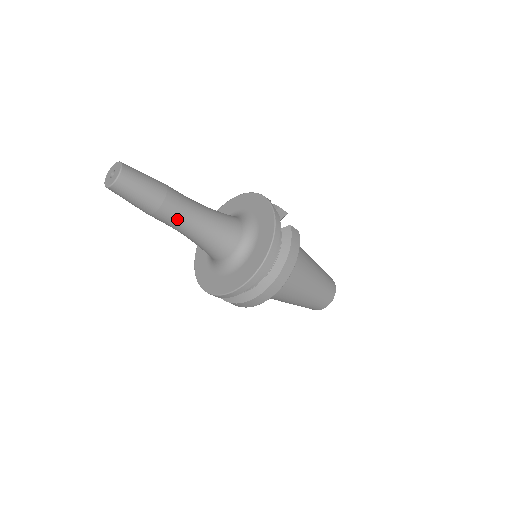
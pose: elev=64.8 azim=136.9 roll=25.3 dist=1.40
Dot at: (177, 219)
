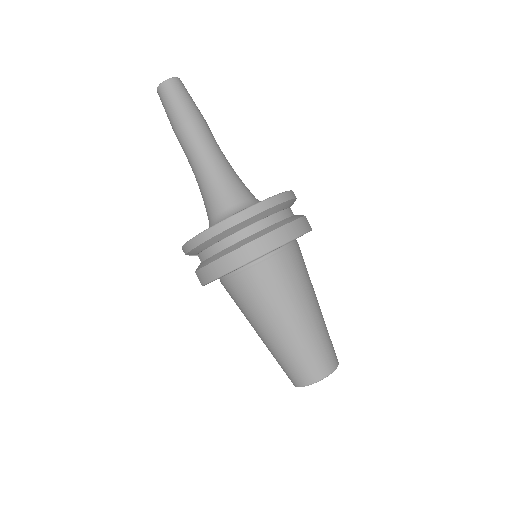
Dot at: (199, 142)
